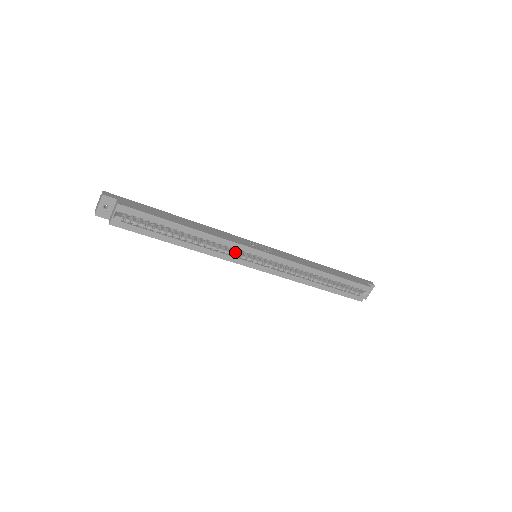
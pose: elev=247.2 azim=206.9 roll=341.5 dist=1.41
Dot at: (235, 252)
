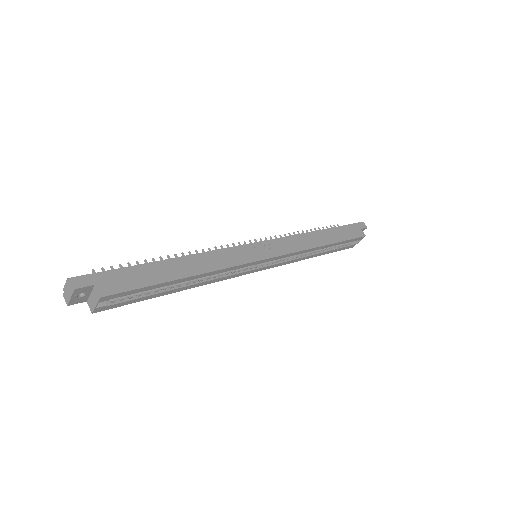
Dot at: occluded
